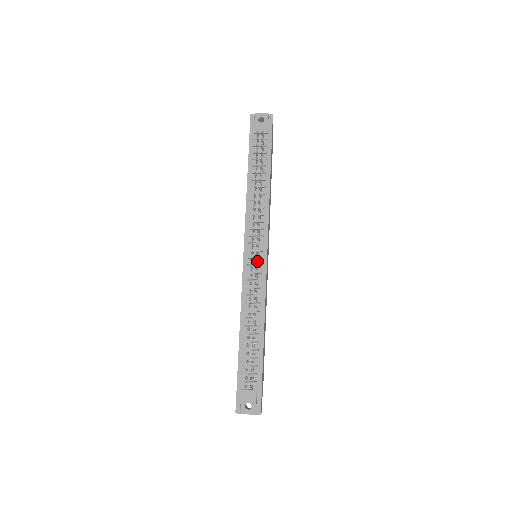
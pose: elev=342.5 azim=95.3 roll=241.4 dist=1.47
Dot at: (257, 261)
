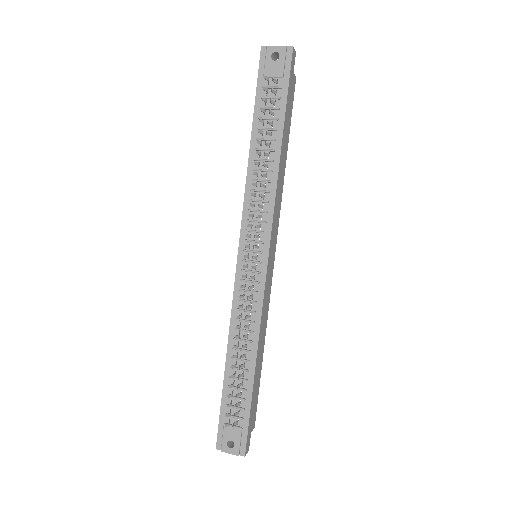
Dot at: (253, 267)
